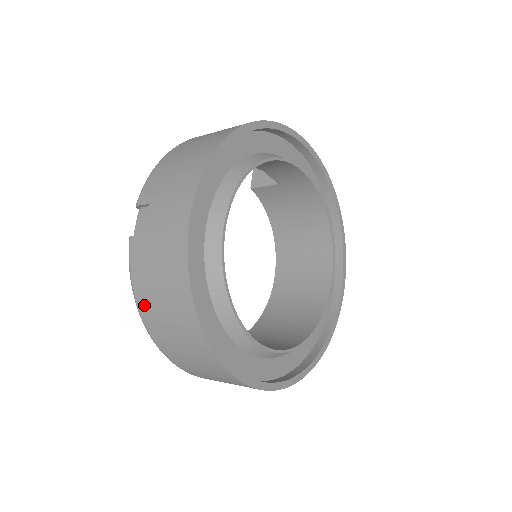
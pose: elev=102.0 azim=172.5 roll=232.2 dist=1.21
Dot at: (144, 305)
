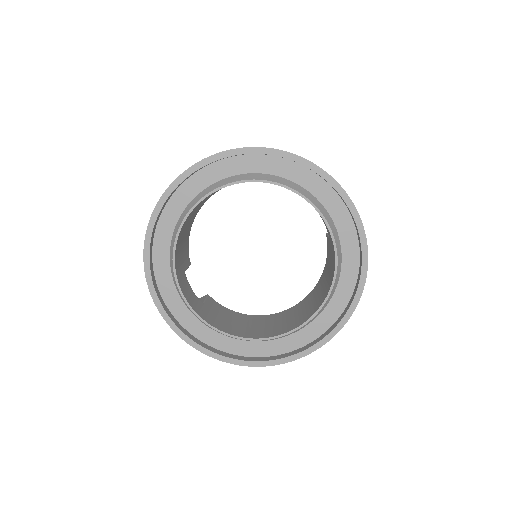
Dot at: occluded
